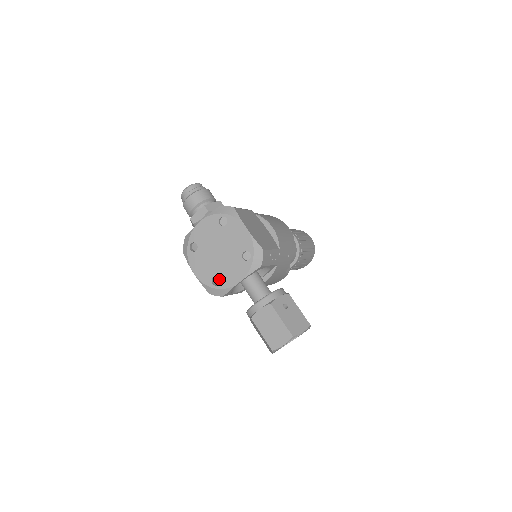
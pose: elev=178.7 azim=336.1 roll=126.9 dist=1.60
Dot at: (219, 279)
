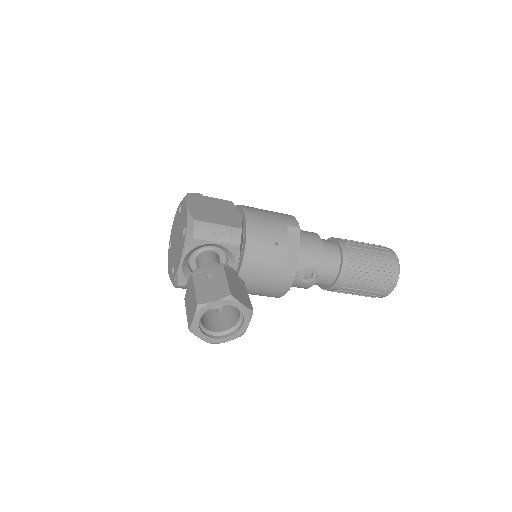
Dot at: (174, 267)
